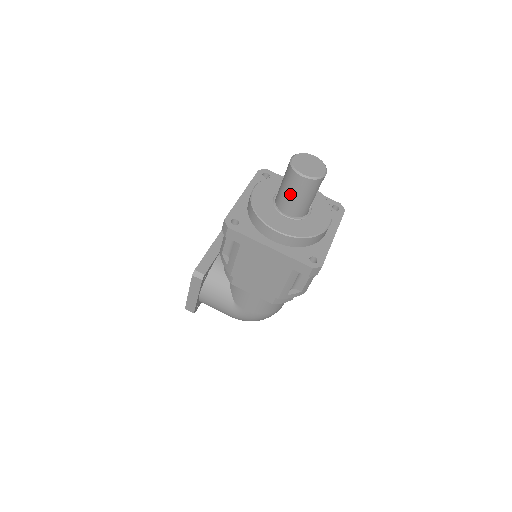
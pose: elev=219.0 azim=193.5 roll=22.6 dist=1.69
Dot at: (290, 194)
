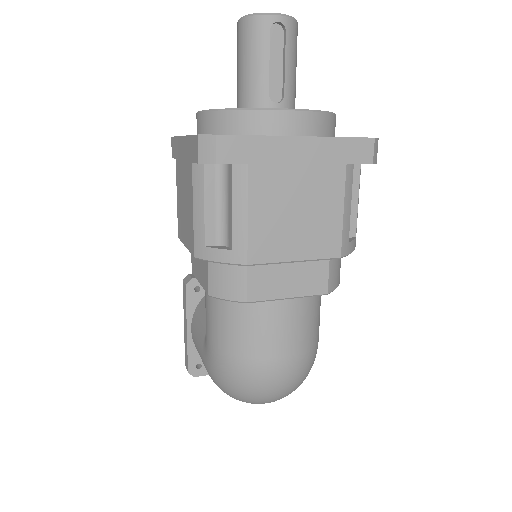
Dot at: (237, 67)
